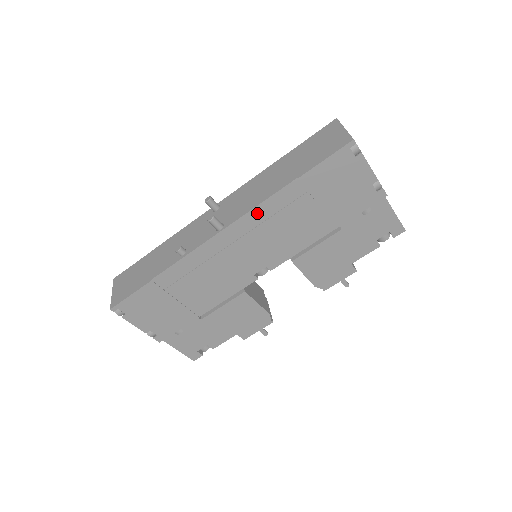
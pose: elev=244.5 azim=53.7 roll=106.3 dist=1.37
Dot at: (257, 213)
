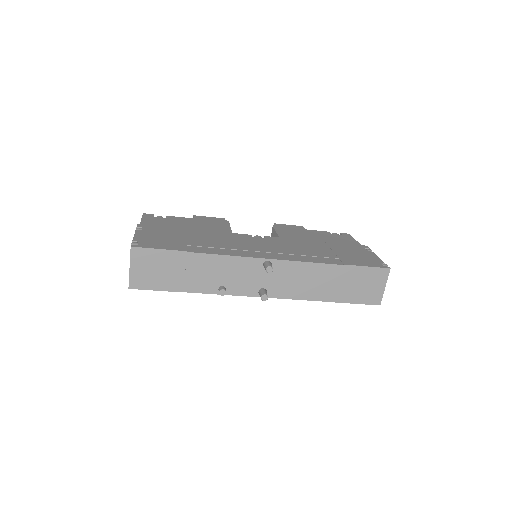
Dot at: occluded
